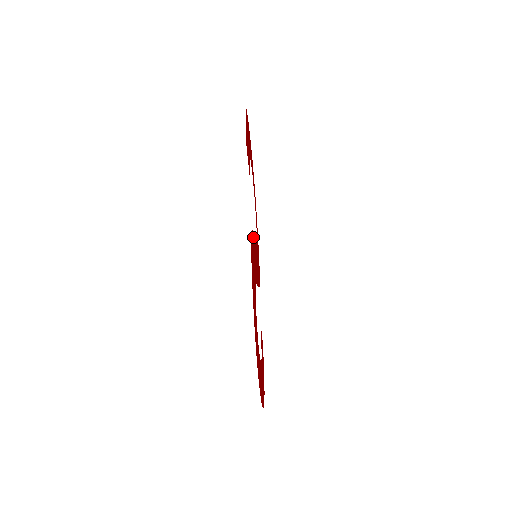
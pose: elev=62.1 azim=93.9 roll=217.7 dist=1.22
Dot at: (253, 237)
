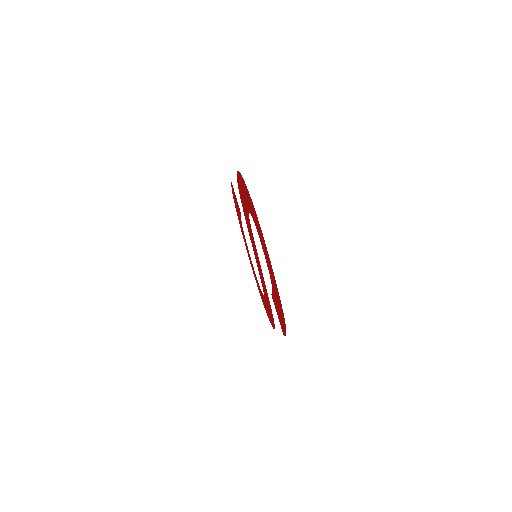
Dot at: (247, 224)
